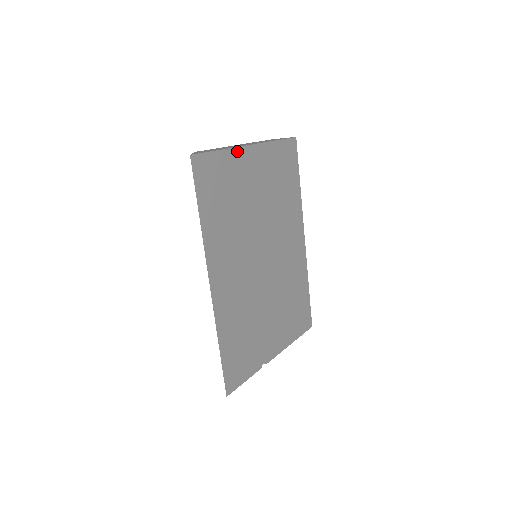
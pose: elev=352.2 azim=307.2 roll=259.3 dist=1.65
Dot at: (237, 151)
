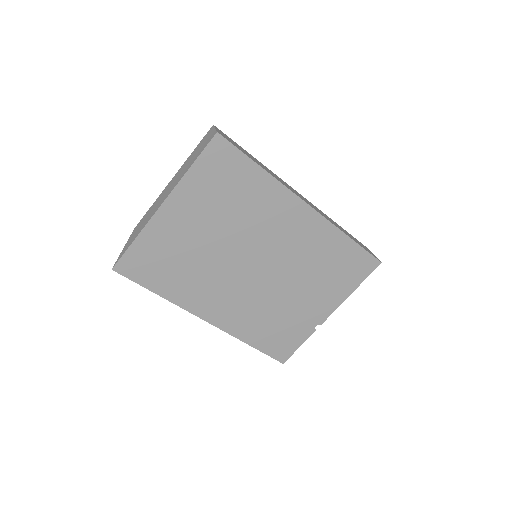
Dot at: (151, 224)
